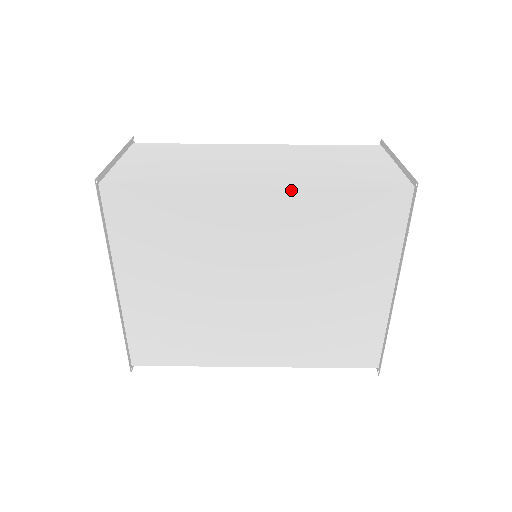
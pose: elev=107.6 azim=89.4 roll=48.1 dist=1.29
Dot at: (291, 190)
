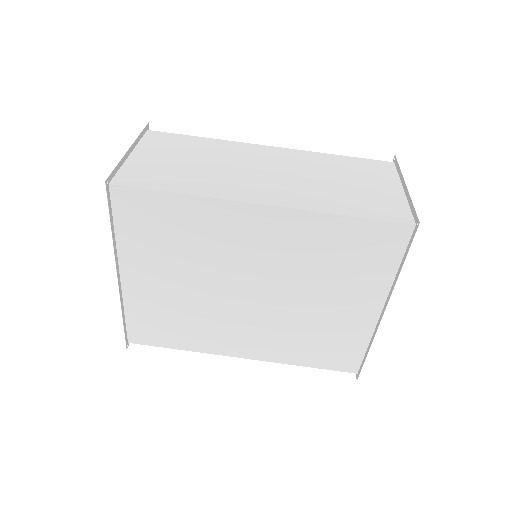
Dot at: (295, 213)
